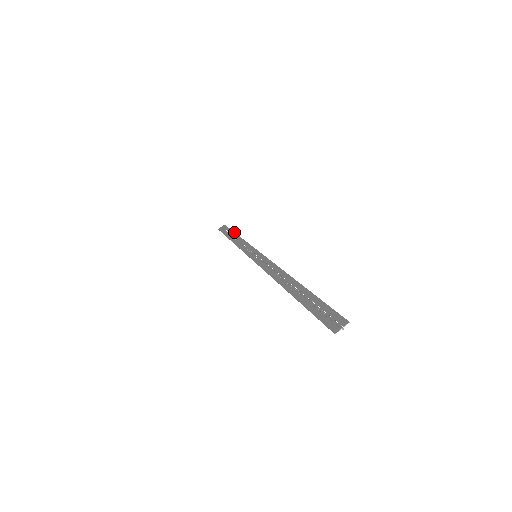
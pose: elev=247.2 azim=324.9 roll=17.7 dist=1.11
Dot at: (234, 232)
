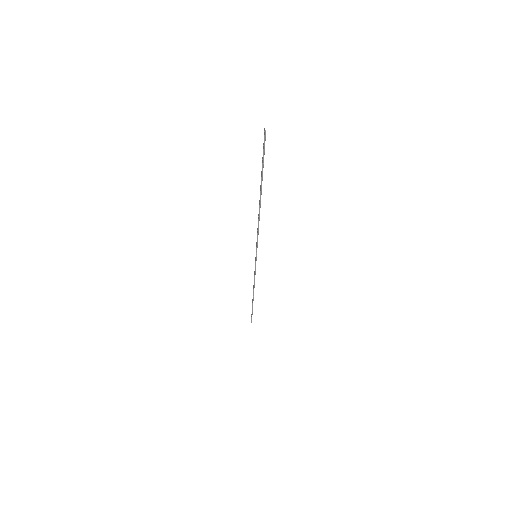
Dot at: (252, 299)
